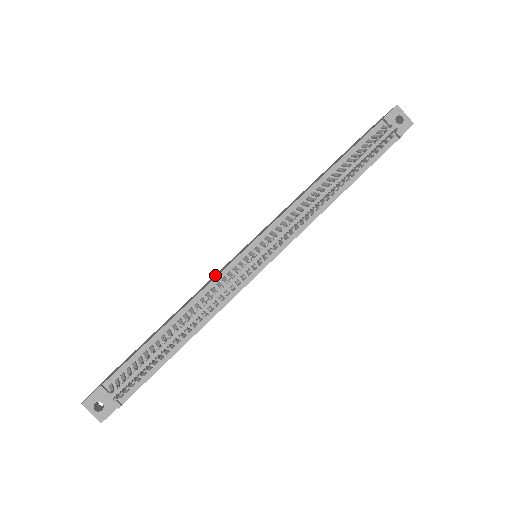
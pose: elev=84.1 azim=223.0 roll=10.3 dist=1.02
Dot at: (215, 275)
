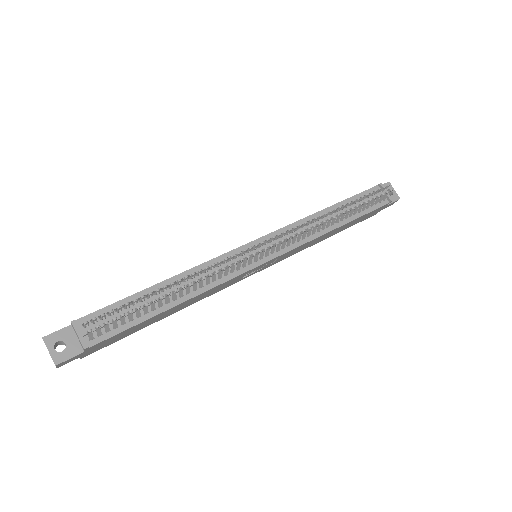
Dot at: occluded
